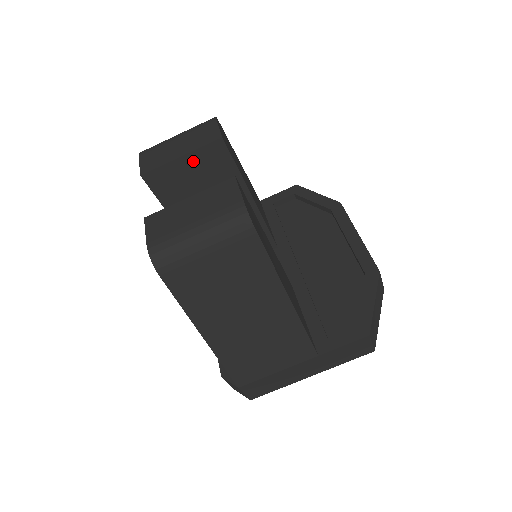
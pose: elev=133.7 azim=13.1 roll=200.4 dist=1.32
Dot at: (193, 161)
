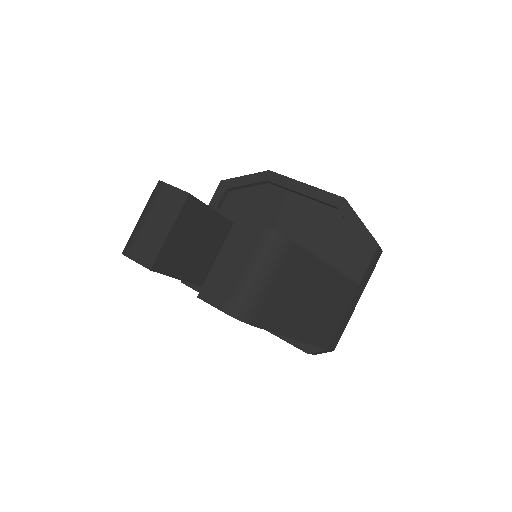
Dot at: (179, 227)
